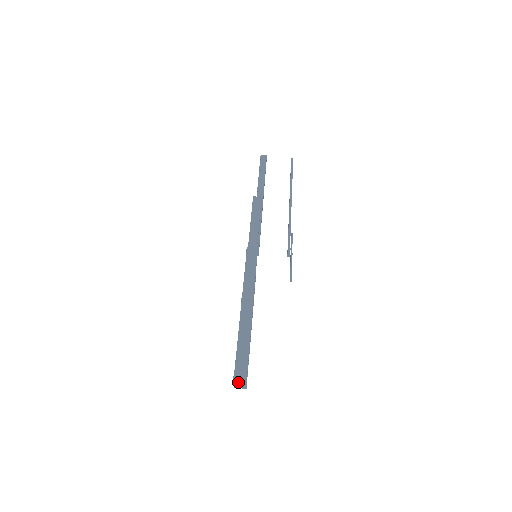
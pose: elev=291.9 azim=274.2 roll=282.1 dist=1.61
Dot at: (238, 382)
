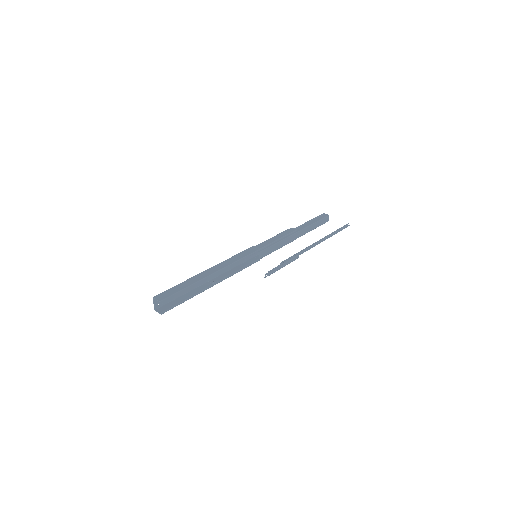
Dot at: (155, 298)
